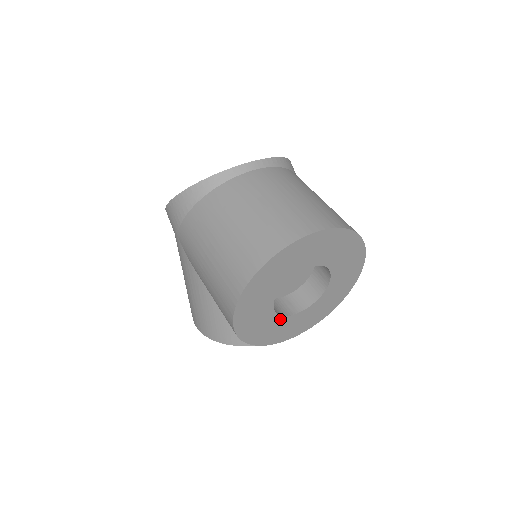
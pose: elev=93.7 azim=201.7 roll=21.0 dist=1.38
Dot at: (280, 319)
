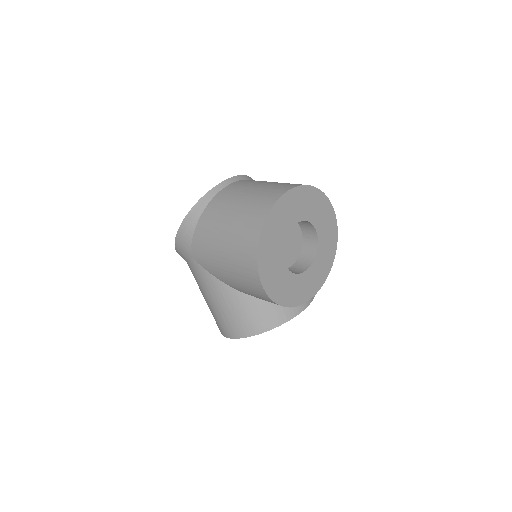
Dot at: (294, 277)
